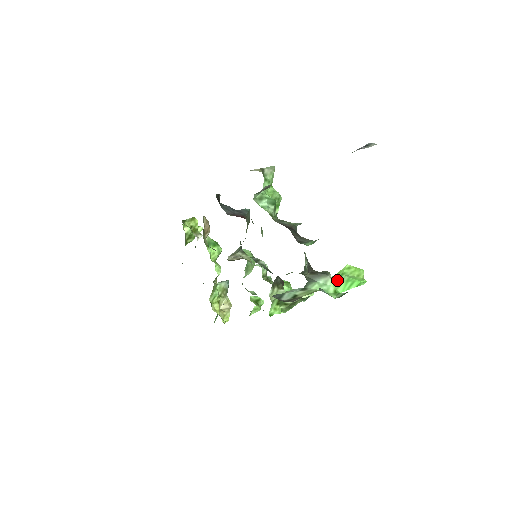
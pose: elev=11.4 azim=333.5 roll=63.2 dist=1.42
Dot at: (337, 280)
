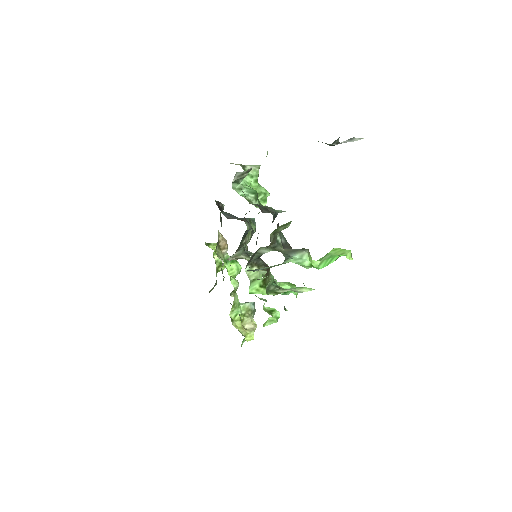
Dot at: (320, 260)
